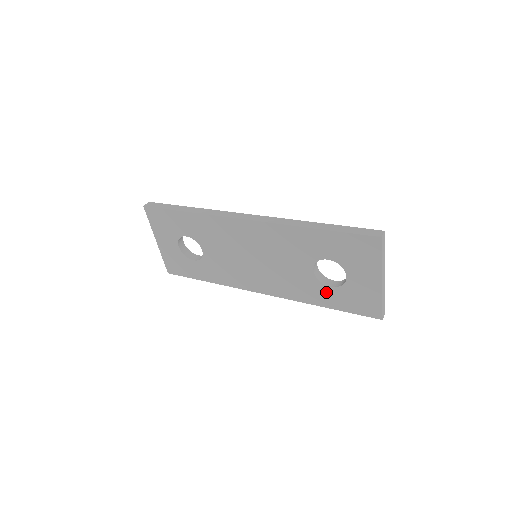
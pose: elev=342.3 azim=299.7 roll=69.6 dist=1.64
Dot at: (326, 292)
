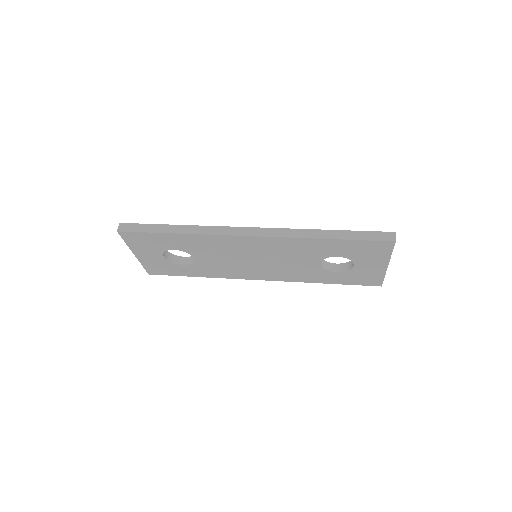
Dot at: (330, 275)
